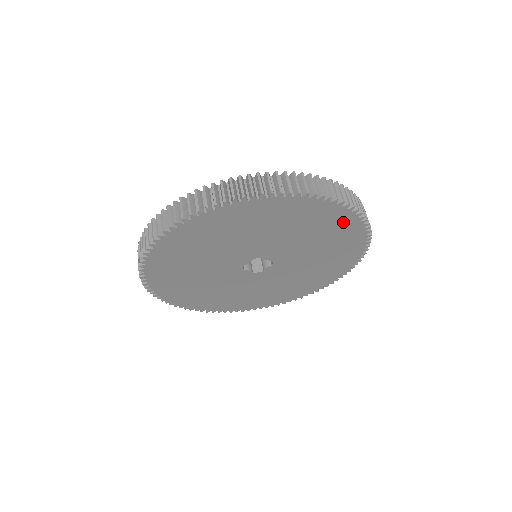
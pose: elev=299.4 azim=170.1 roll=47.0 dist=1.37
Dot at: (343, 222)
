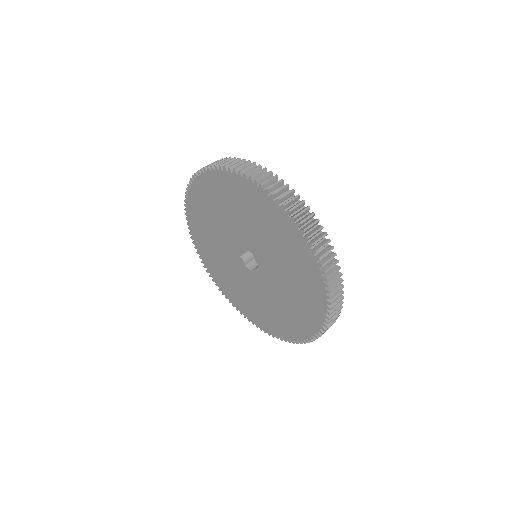
Dot at: (312, 275)
